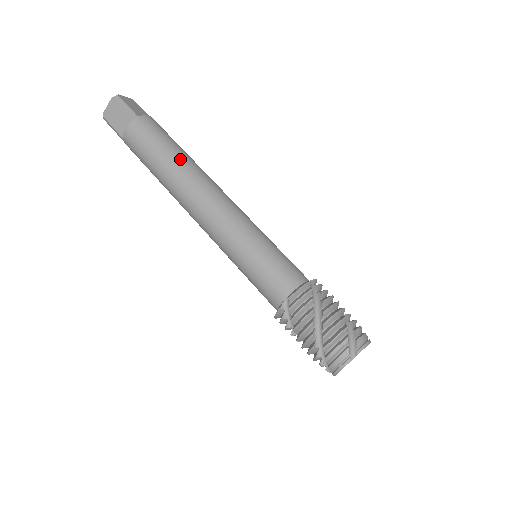
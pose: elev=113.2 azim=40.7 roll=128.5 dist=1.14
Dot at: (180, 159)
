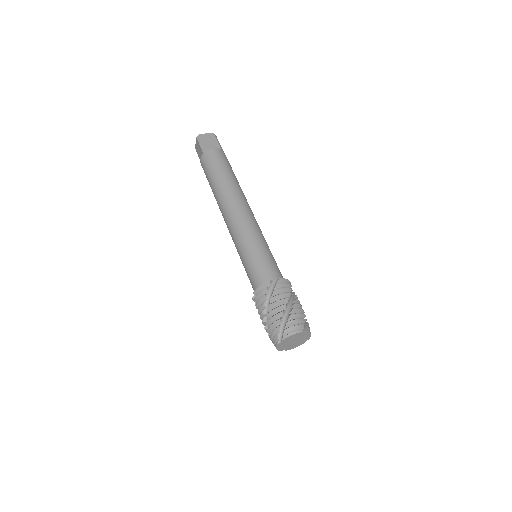
Dot at: occluded
